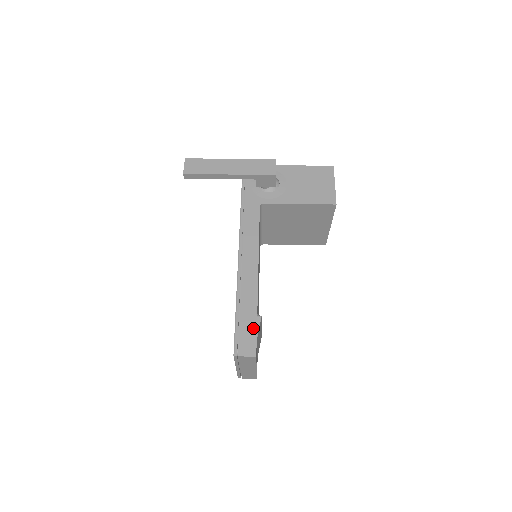
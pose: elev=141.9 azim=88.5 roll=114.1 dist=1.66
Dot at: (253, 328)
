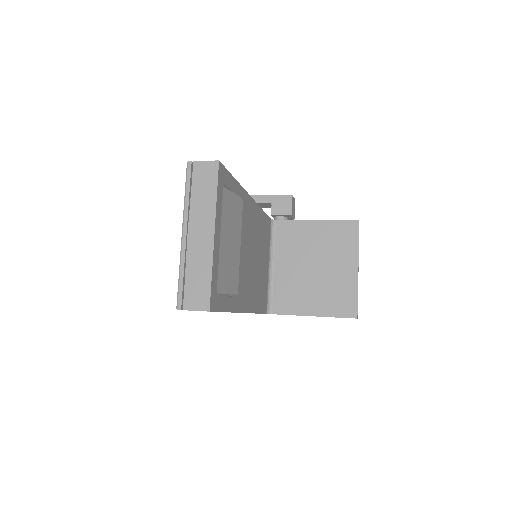
Dot at: occluded
